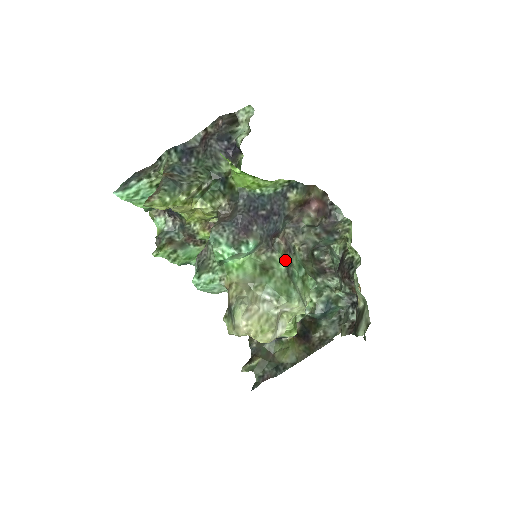
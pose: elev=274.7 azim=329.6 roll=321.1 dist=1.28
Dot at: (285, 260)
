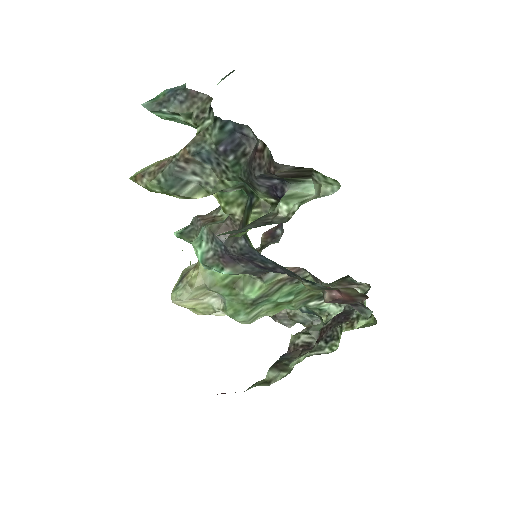
Dot at: (265, 291)
